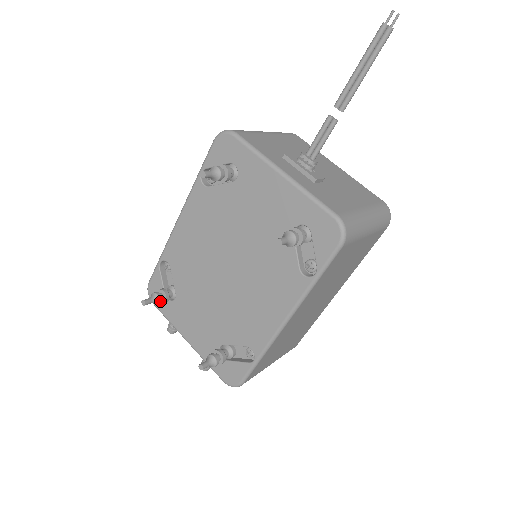
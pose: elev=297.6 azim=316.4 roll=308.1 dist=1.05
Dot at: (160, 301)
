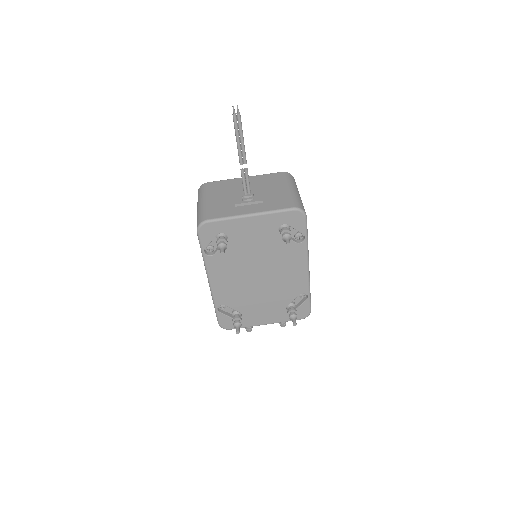
Dot at: occluded
